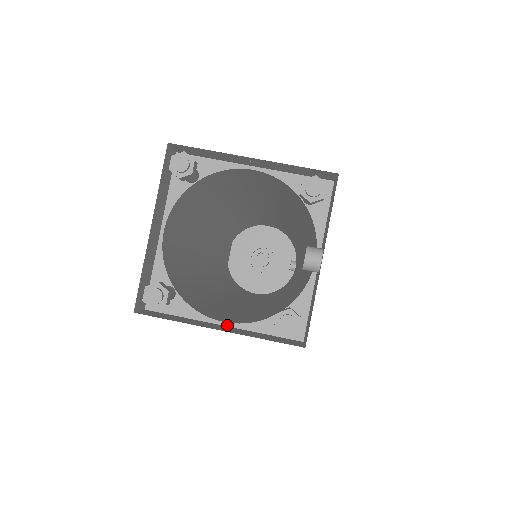
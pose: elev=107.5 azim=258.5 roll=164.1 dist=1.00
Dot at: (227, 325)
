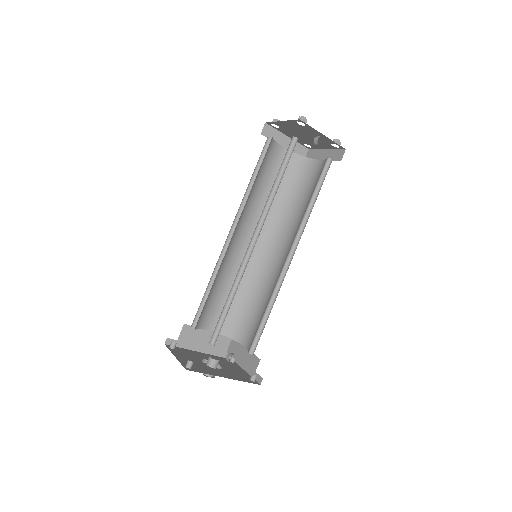
Dot at: occluded
